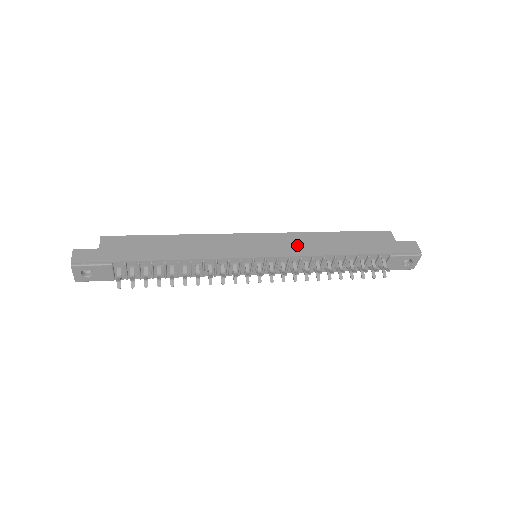
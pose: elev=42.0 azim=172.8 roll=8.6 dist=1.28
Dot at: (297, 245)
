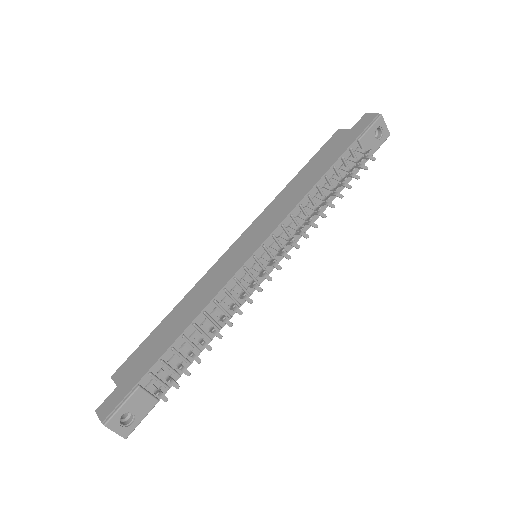
Dot at: (277, 211)
